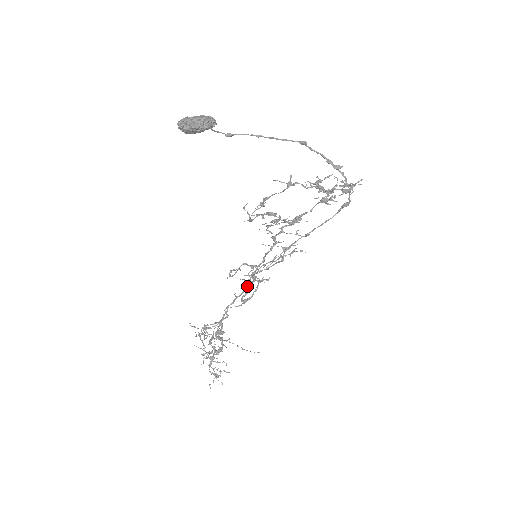
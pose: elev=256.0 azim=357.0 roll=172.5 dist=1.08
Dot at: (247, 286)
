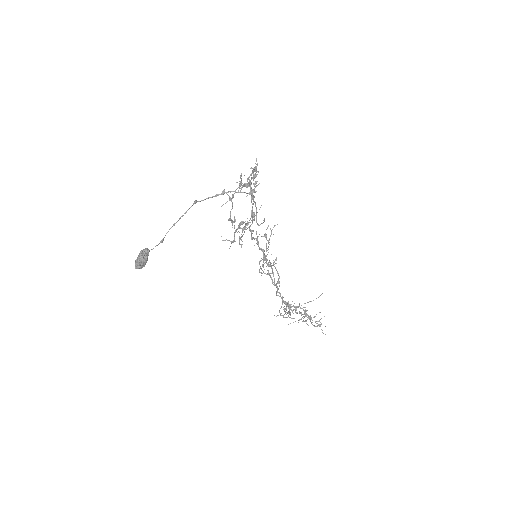
Dot at: (272, 273)
